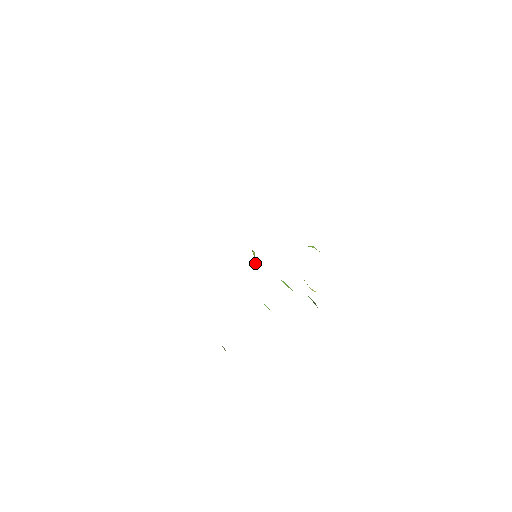
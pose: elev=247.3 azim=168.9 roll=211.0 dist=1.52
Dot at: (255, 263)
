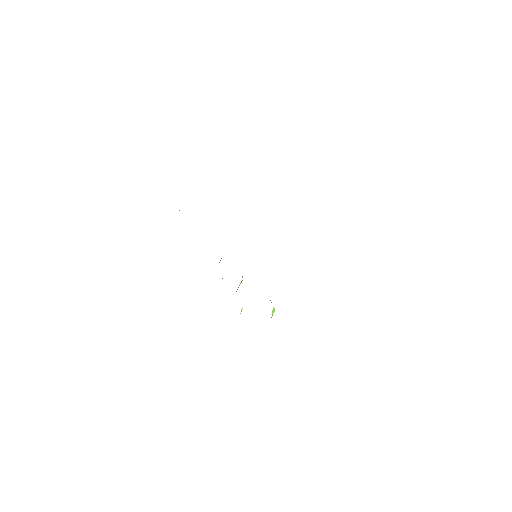
Dot at: occluded
